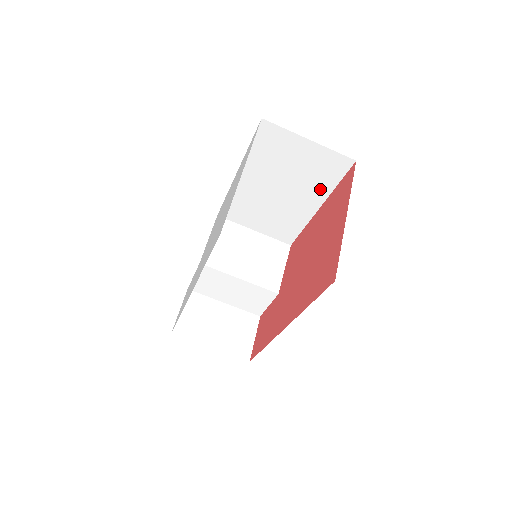
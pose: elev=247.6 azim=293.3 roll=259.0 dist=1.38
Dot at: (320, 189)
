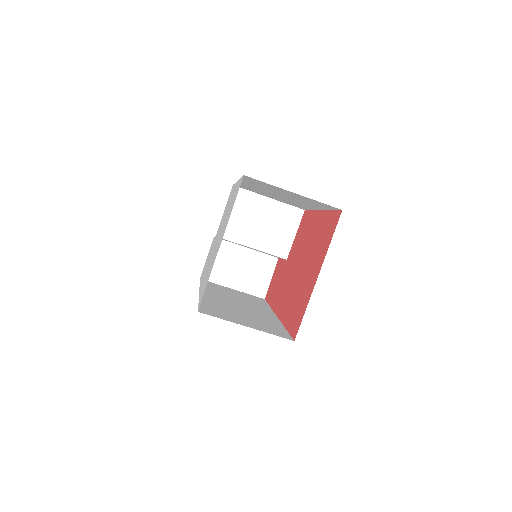
Dot at: (316, 206)
